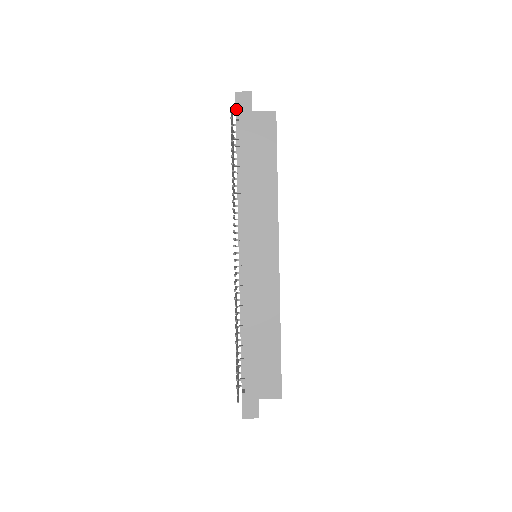
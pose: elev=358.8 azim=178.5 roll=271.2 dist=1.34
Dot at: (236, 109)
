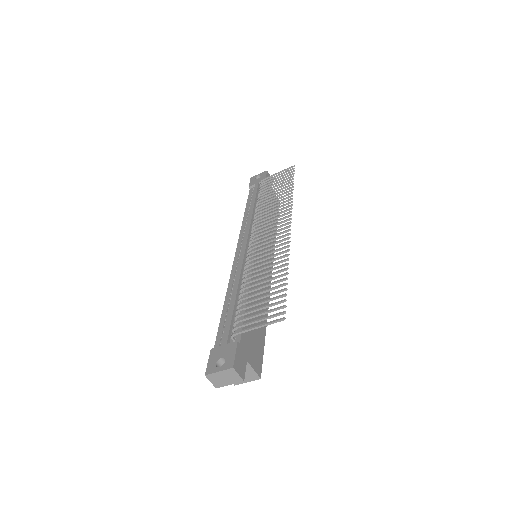
Dot at: occluded
